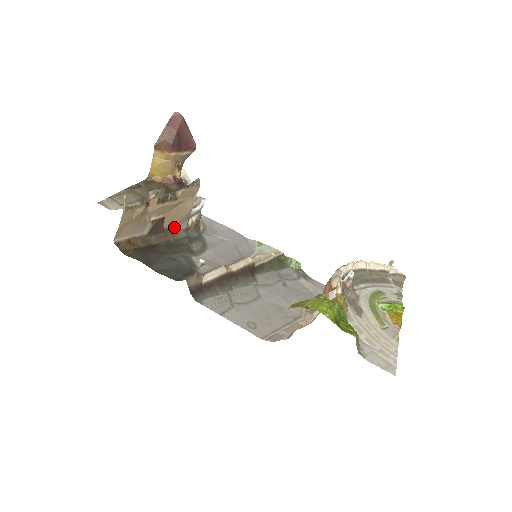
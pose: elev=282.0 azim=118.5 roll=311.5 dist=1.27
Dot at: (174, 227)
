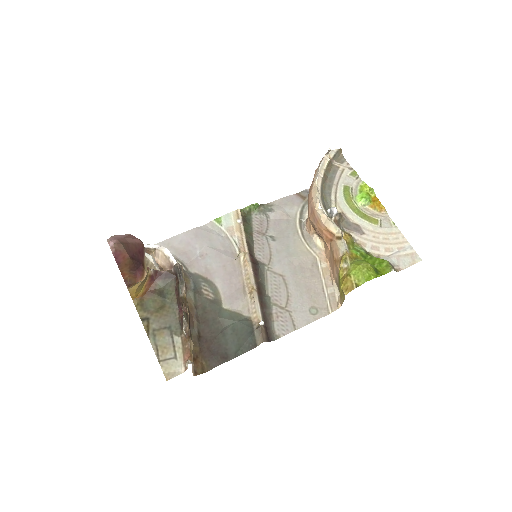
Dot at: occluded
